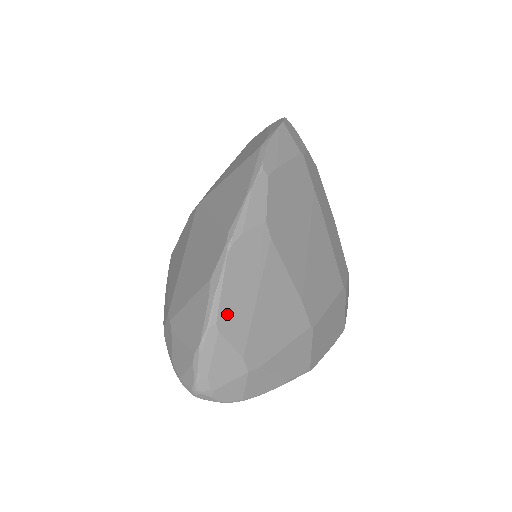
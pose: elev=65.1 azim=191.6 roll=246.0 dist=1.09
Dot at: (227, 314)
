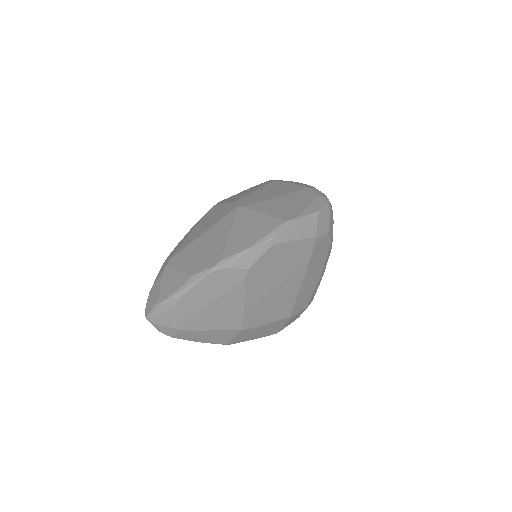
Dot at: (188, 299)
